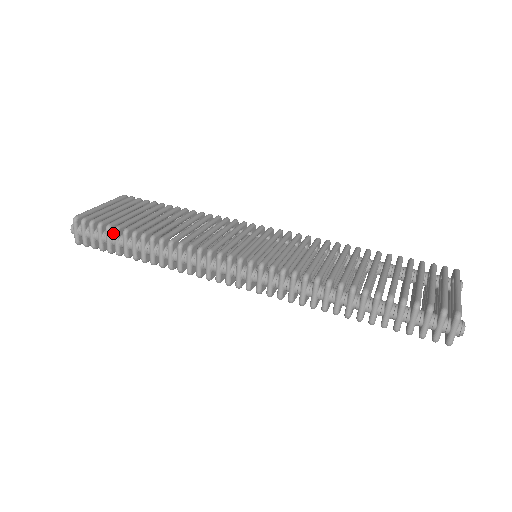
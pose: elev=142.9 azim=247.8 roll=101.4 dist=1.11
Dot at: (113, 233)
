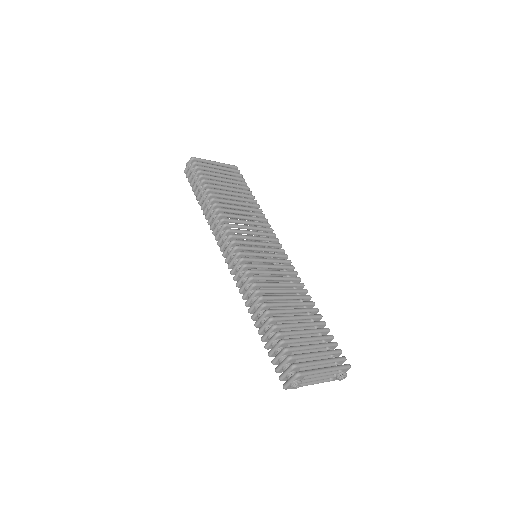
Dot at: occluded
